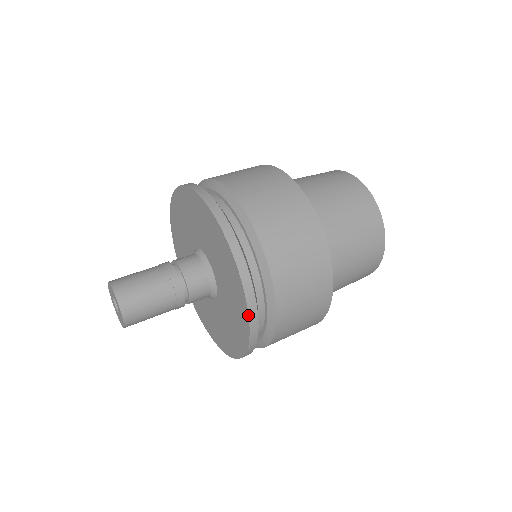
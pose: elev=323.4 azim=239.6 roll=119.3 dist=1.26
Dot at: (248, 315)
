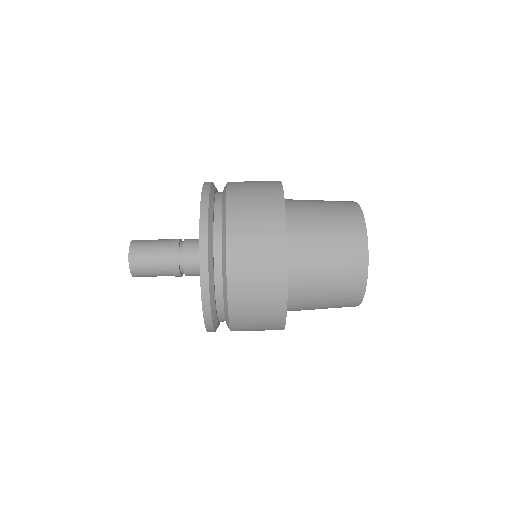
Dot at: (199, 240)
